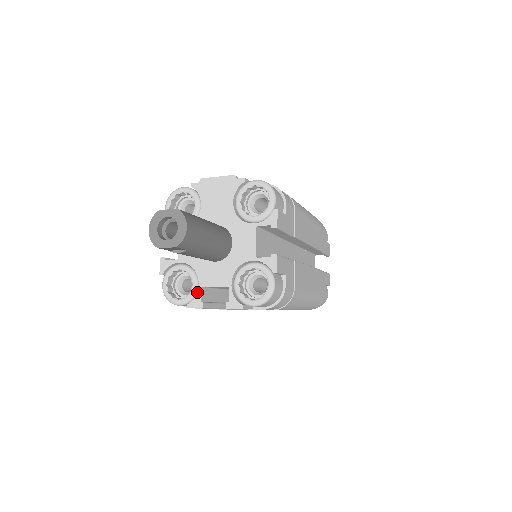
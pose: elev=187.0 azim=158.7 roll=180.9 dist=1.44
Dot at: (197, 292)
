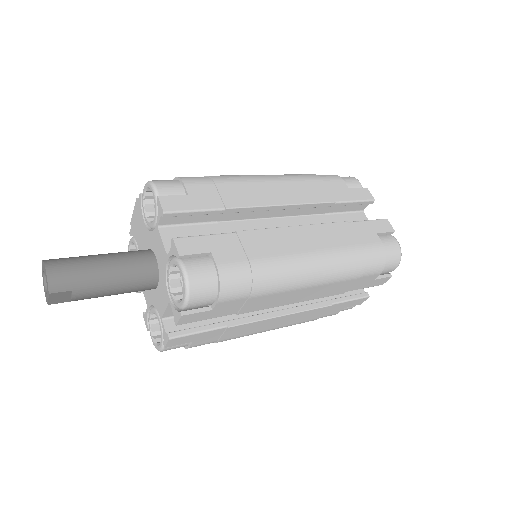
Dot at: (162, 326)
